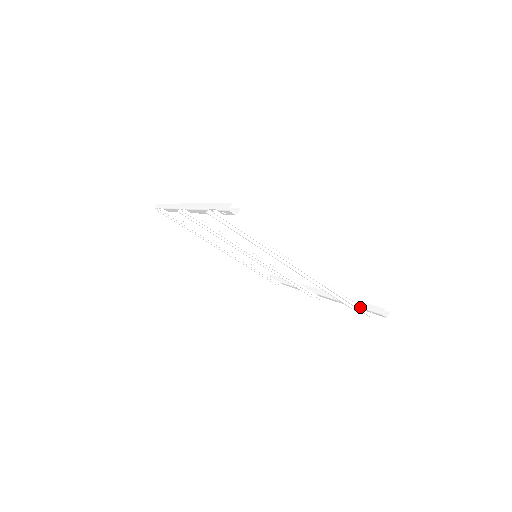
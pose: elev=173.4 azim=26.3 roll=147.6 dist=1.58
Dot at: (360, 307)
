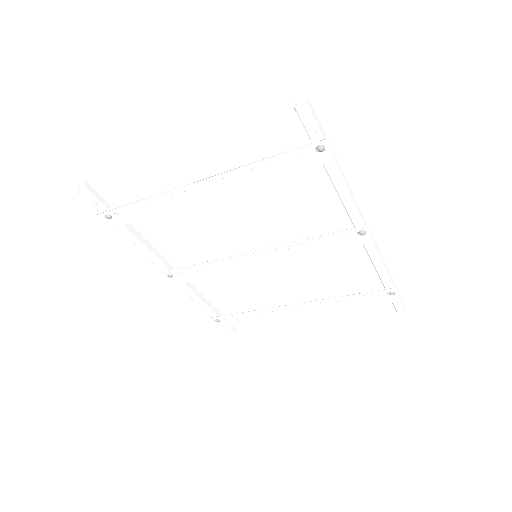
Dot at: (302, 145)
